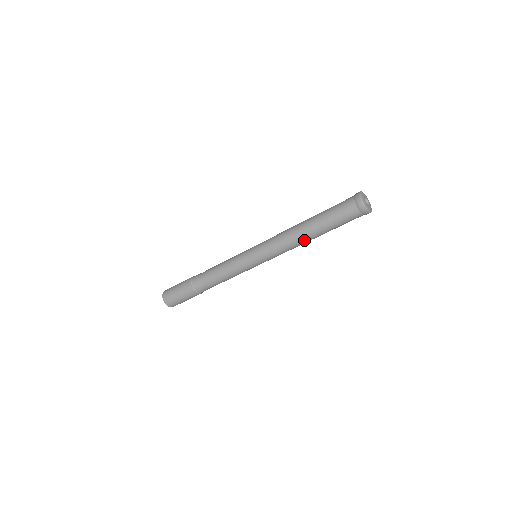
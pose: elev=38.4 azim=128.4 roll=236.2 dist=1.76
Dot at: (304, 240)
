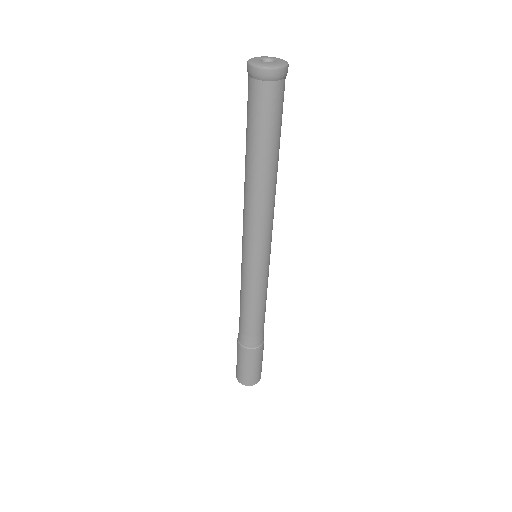
Dot at: (262, 187)
